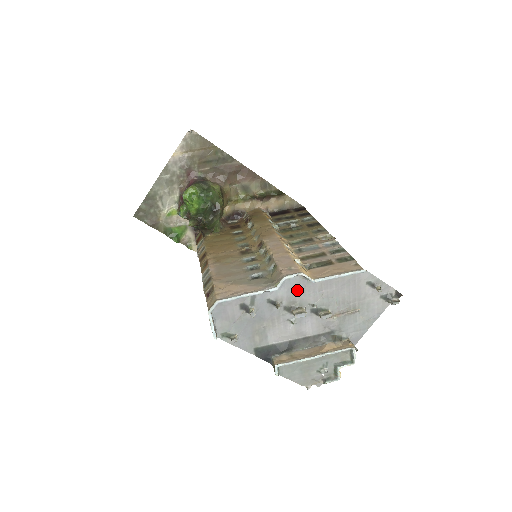
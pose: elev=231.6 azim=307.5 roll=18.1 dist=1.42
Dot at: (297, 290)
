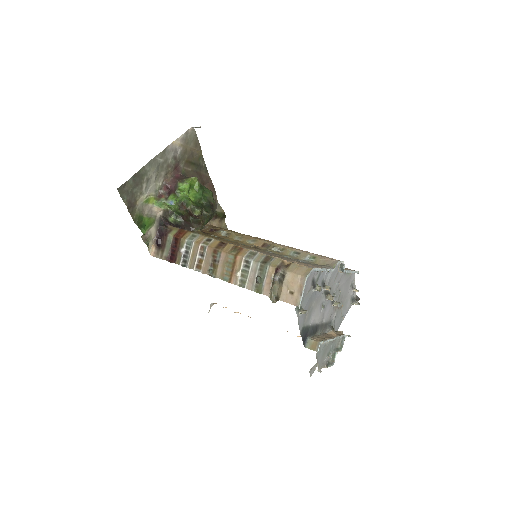
Dot at: (333, 277)
